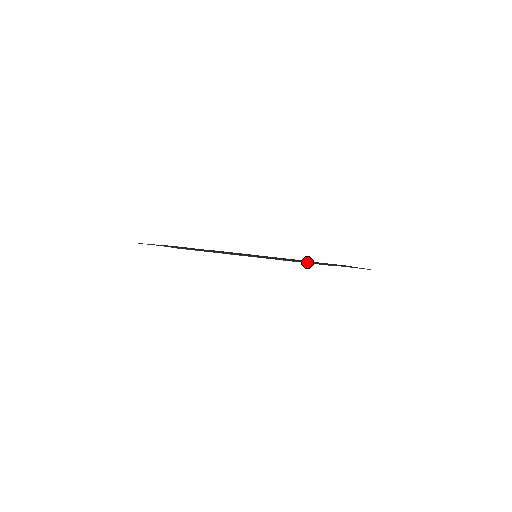
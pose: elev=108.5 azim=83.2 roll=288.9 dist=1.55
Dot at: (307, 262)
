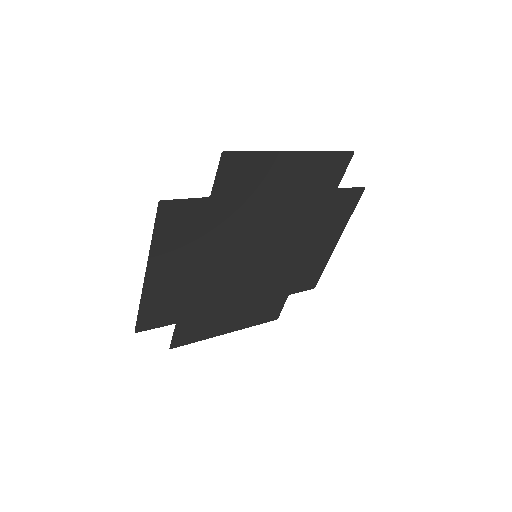
Dot at: (327, 176)
